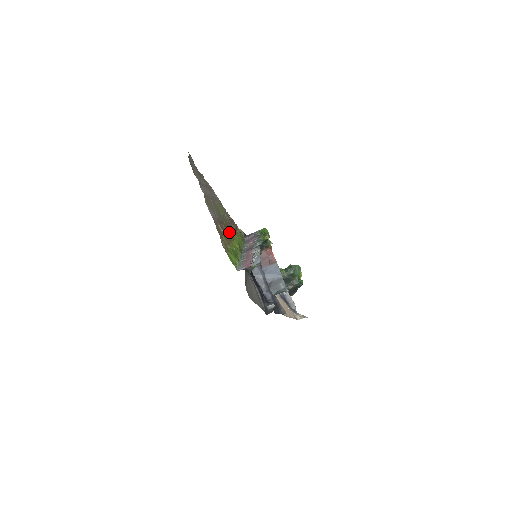
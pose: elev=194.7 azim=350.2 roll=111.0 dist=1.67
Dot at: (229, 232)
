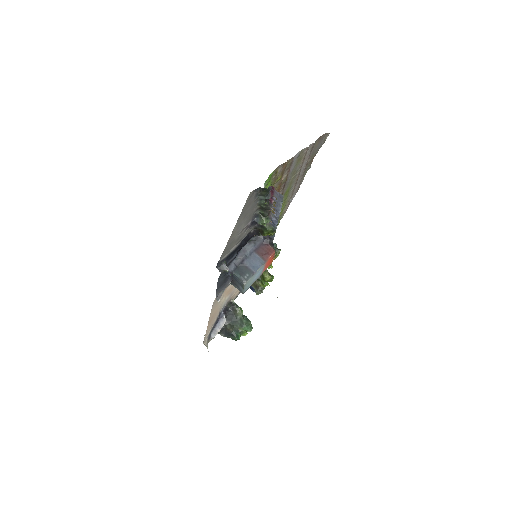
Dot at: (273, 209)
